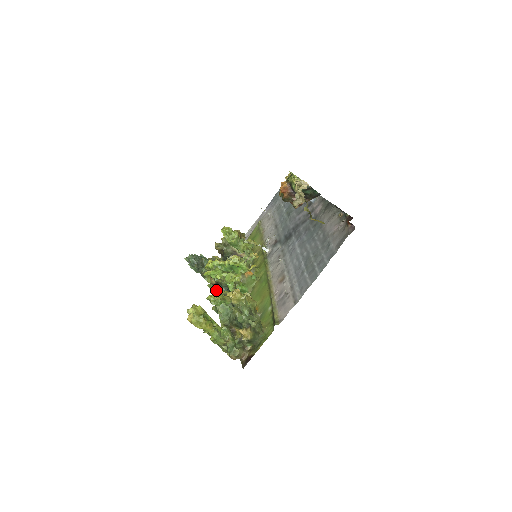
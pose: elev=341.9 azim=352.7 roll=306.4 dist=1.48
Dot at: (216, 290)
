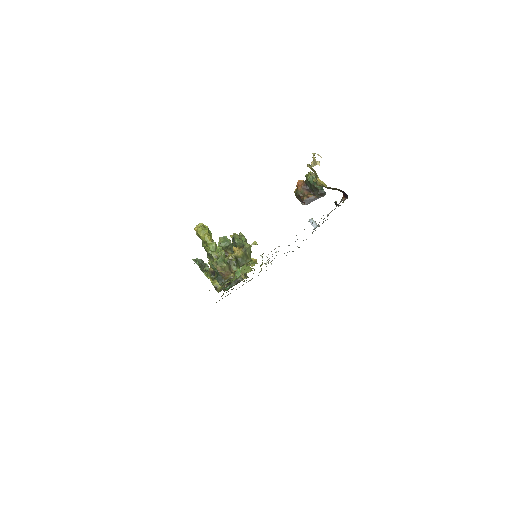
Dot at: (211, 277)
